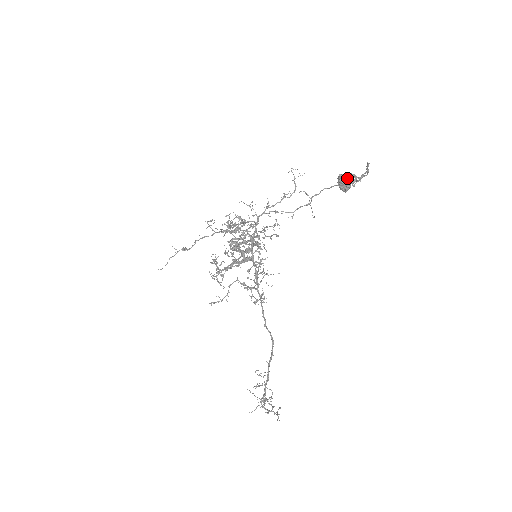
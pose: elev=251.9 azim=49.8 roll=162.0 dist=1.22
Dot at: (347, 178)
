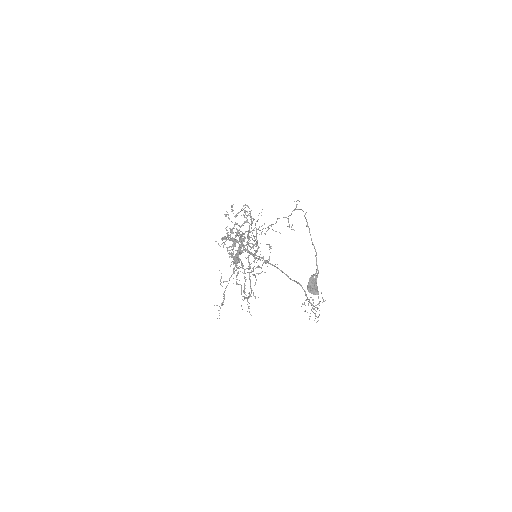
Dot at: (314, 289)
